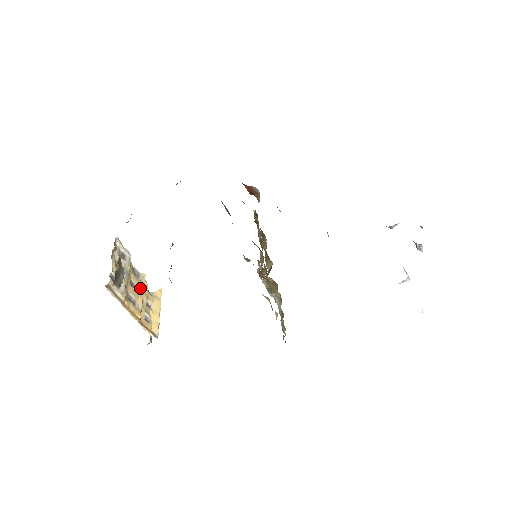
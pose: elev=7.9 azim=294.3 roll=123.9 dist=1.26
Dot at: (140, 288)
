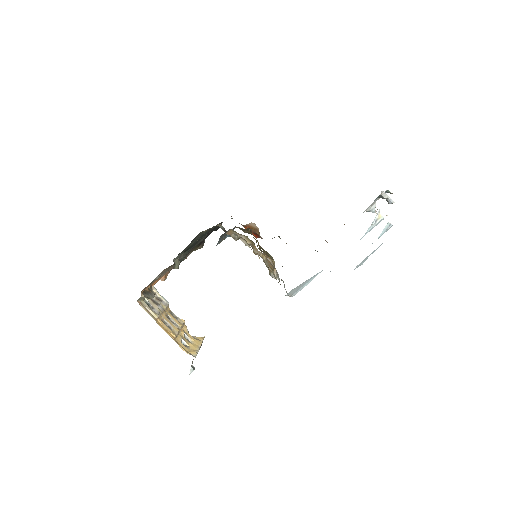
Dot at: (178, 324)
